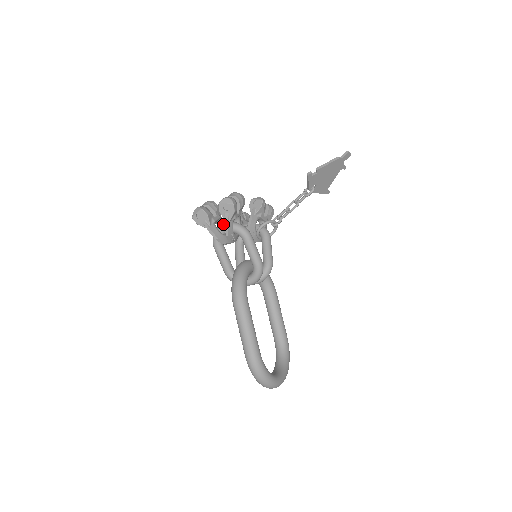
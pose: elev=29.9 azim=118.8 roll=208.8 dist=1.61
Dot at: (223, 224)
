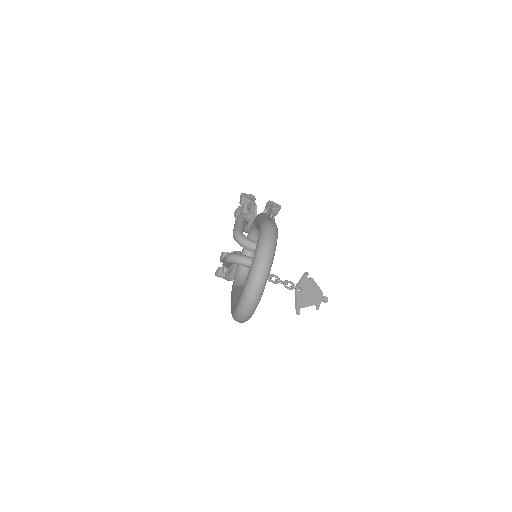
Dot at: occluded
